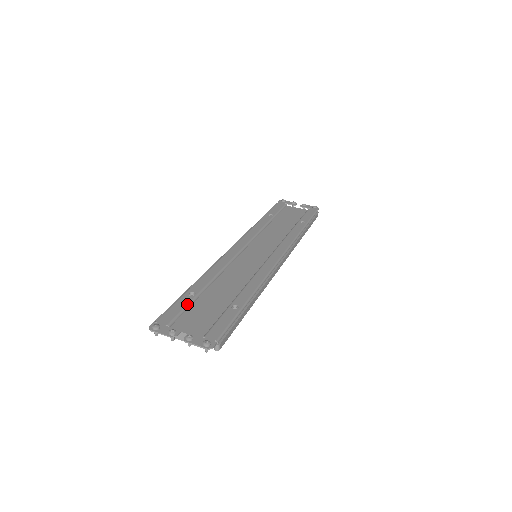
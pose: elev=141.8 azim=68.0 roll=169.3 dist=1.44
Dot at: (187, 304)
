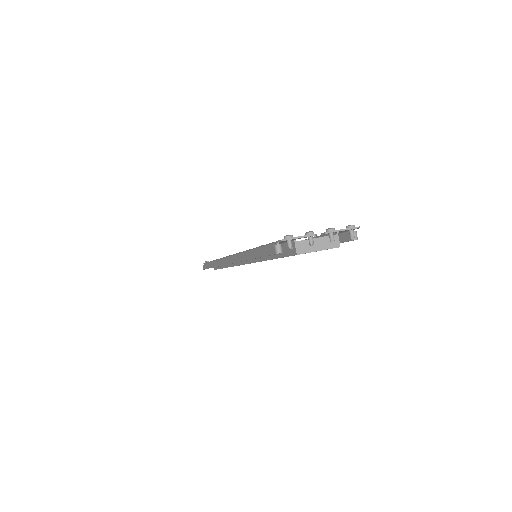
Dot at: occluded
